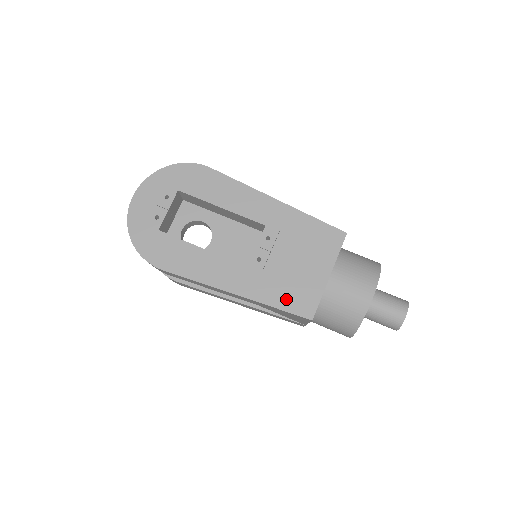
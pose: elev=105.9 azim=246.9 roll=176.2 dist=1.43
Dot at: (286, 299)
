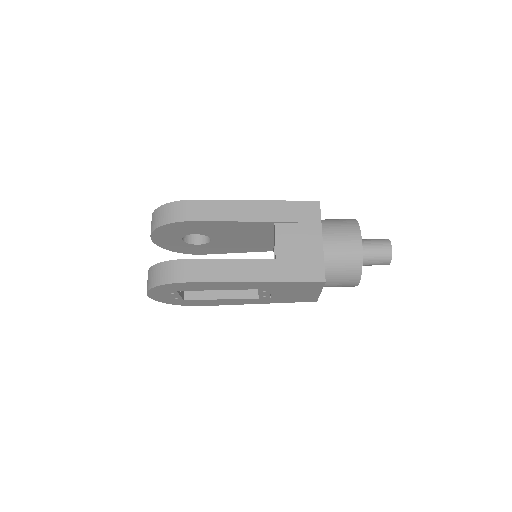
Dot at: (294, 301)
